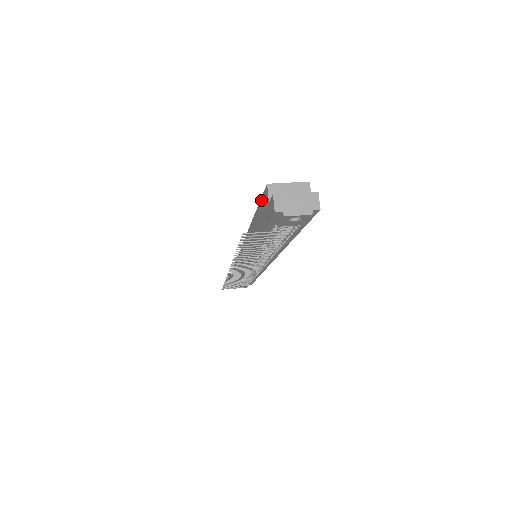
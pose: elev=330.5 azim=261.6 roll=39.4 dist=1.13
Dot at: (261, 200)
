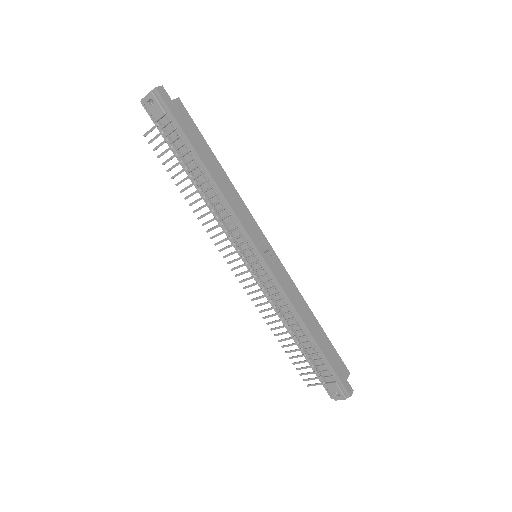
Dot at: occluded
